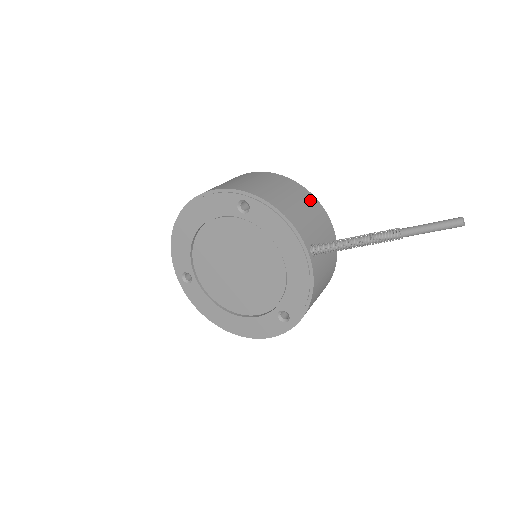
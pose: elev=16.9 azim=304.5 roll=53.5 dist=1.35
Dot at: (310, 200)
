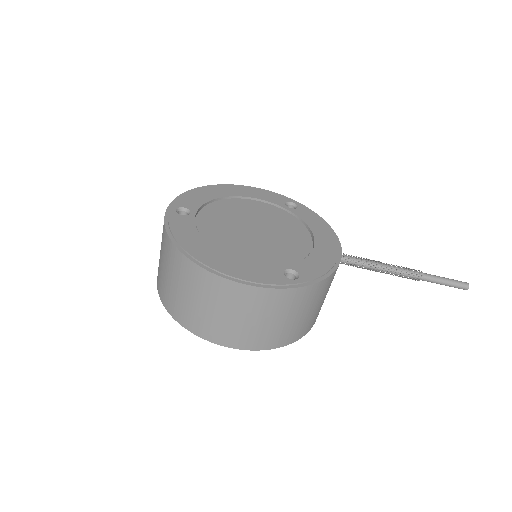
Dot at: occluded
